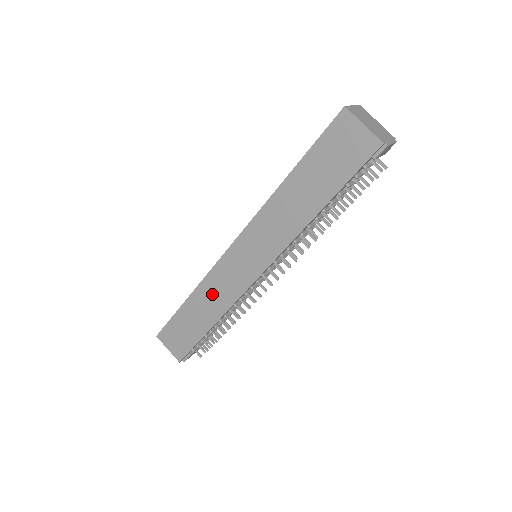
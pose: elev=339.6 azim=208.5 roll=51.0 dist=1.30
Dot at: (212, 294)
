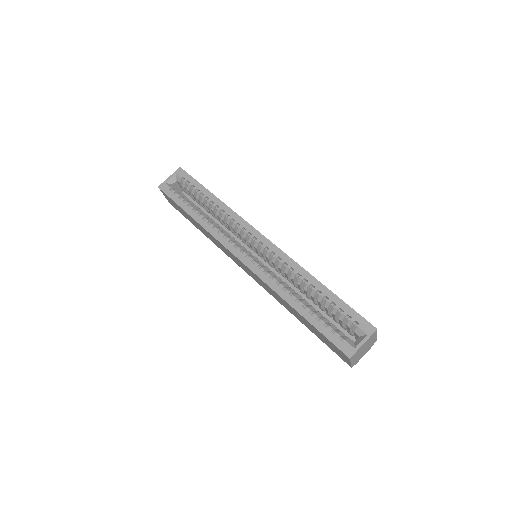
Dot at: (212, 239)
